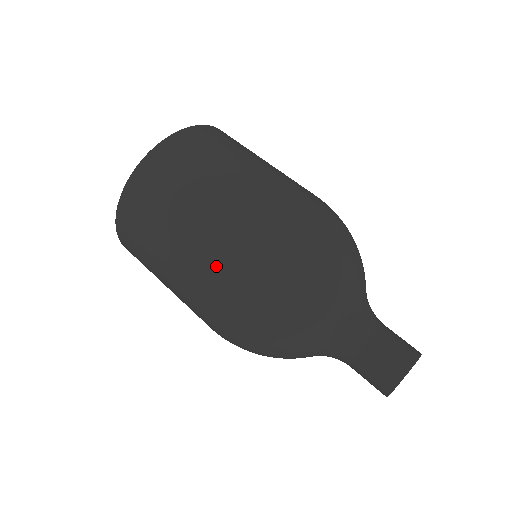
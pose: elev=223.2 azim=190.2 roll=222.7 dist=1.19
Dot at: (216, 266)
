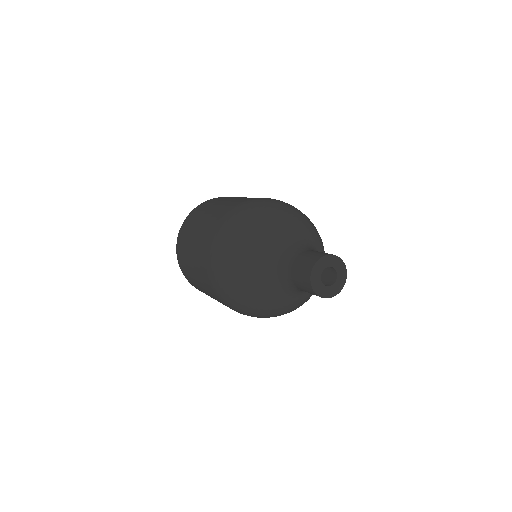
Dot at: (203, 265)
